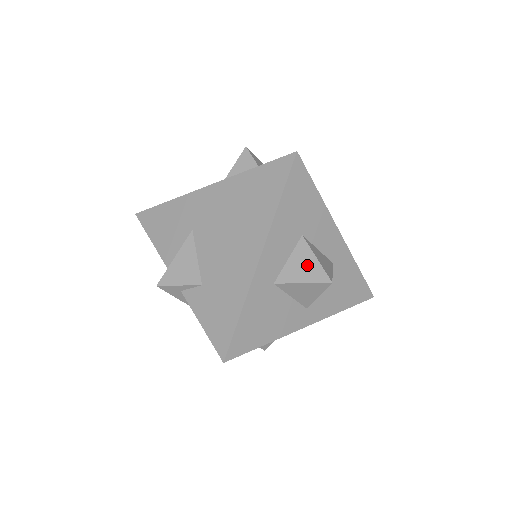
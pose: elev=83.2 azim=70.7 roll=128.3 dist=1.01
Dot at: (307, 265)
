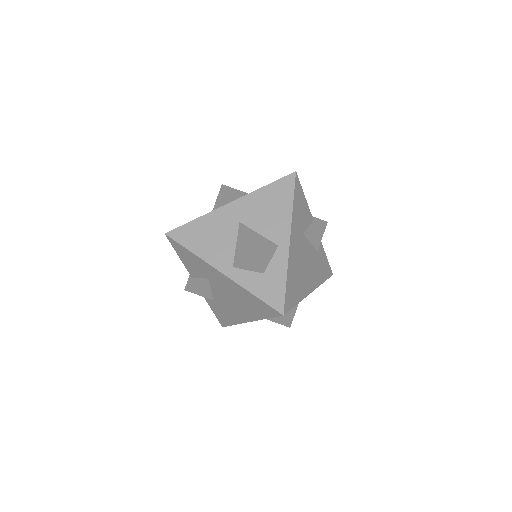
Dot at: (278, 318)
